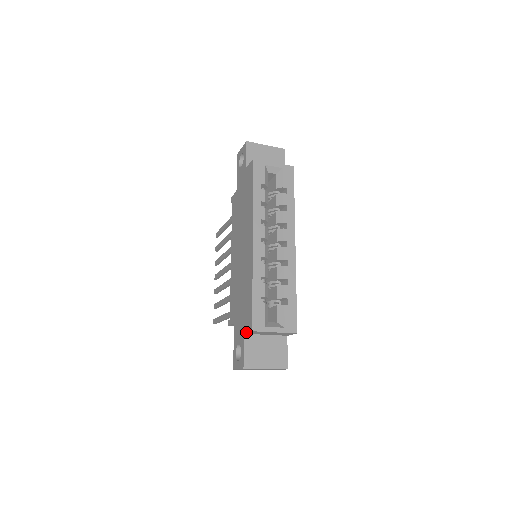
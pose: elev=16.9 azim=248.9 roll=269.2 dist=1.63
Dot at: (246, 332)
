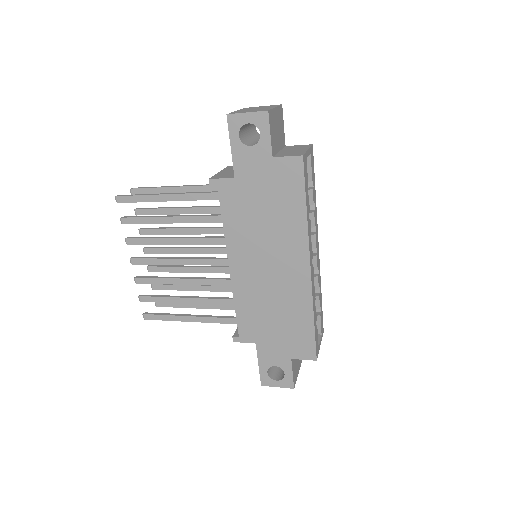
Dot at: (299, 359)
